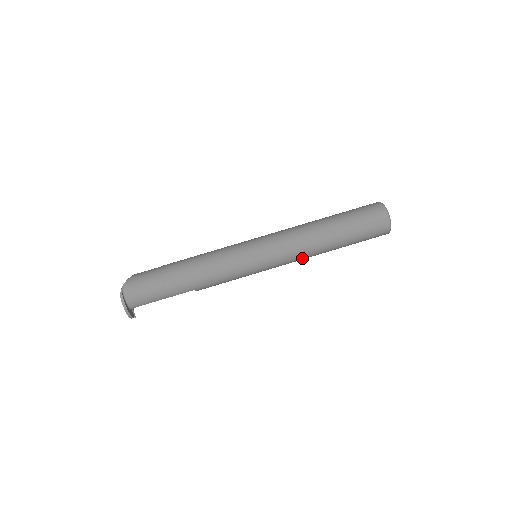
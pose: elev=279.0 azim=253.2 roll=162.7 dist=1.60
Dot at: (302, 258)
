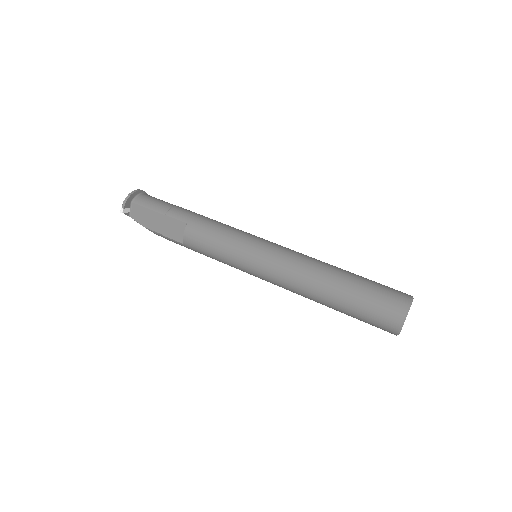
Dot at: (297, 270)
